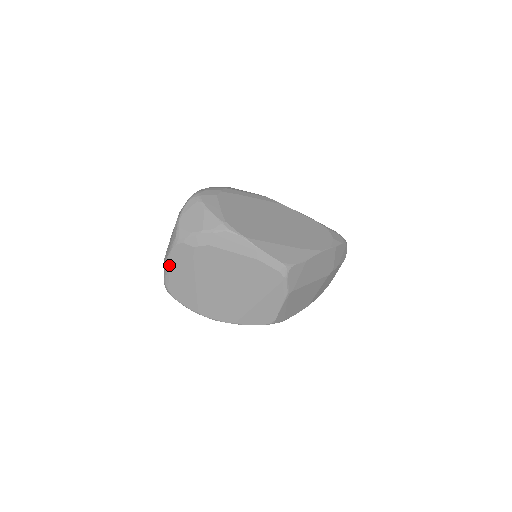
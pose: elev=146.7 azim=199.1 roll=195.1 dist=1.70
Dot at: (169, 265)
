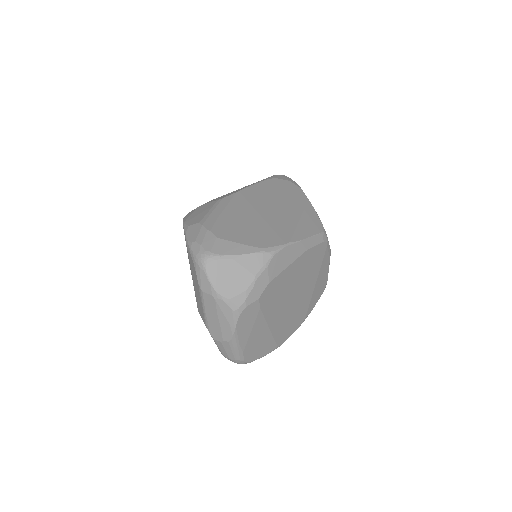
Dot at: (238, 341)
